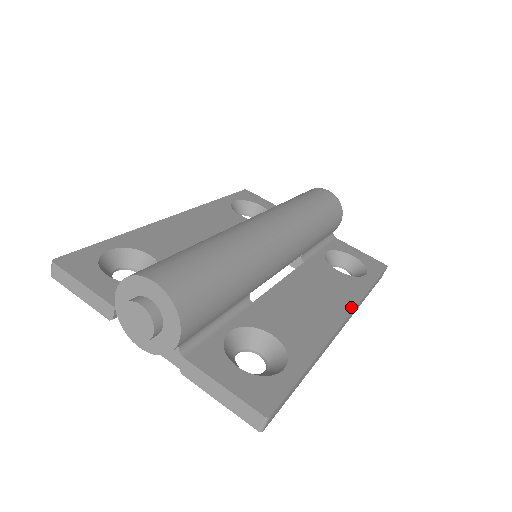
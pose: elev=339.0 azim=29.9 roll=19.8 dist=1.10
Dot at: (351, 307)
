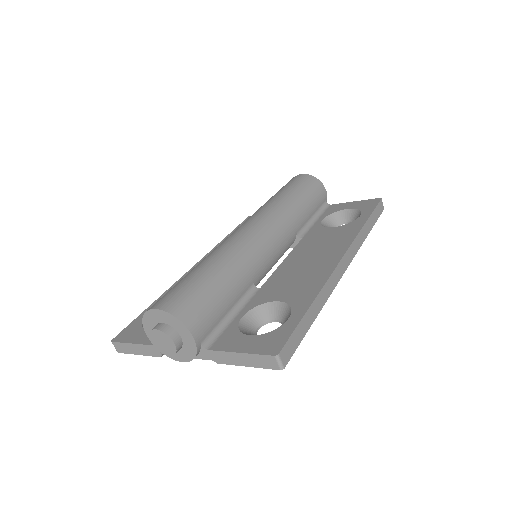
Dot at: (346, 247)
